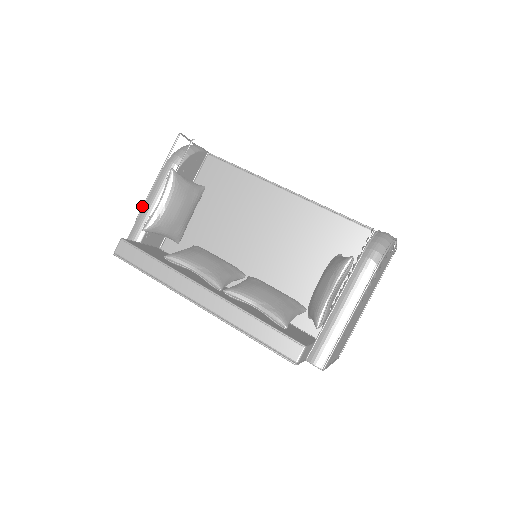
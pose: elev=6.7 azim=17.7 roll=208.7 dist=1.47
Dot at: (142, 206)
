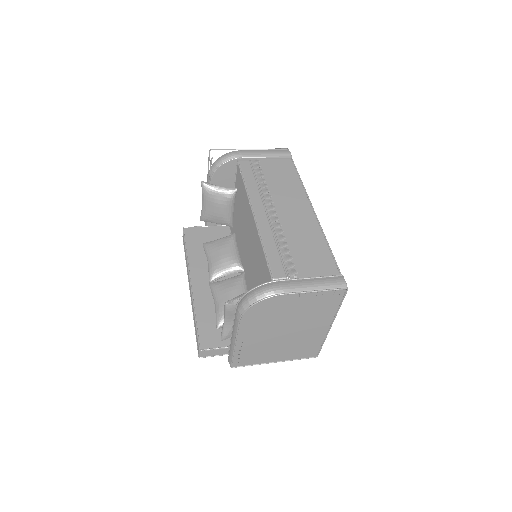
Dot at: occluded
